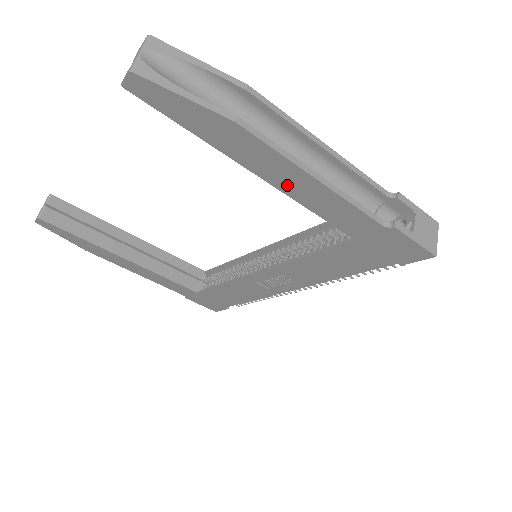
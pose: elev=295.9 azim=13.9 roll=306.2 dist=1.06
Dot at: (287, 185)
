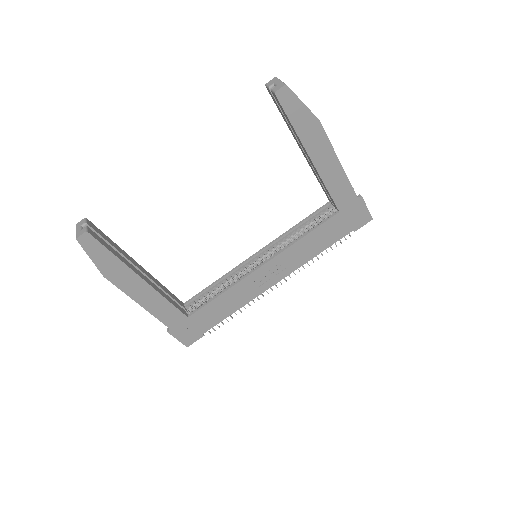
Dot at: (323, 167)
